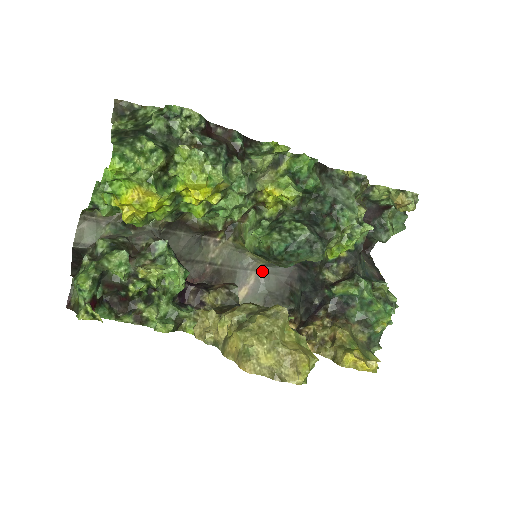
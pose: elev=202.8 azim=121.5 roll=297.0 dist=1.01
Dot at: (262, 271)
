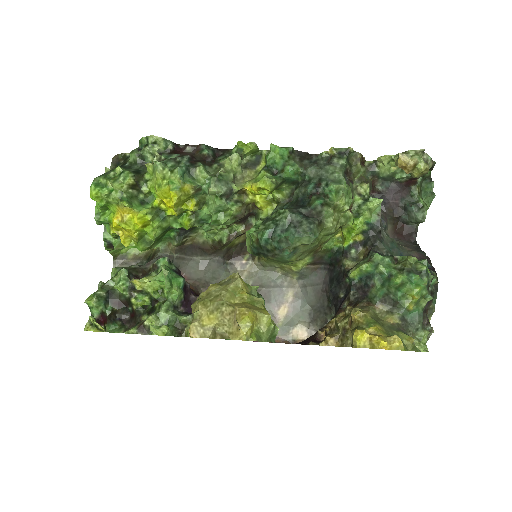
Dot at: (300, 286)
